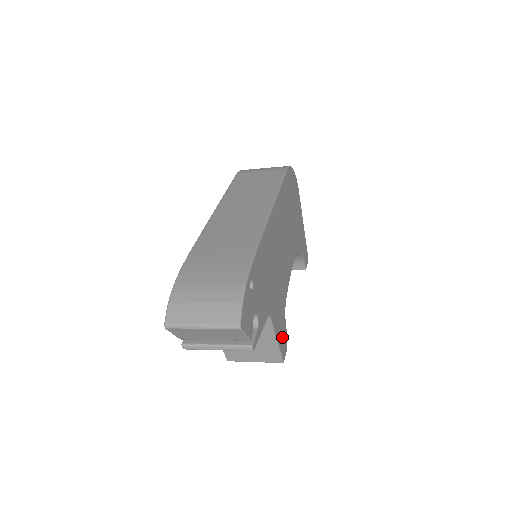
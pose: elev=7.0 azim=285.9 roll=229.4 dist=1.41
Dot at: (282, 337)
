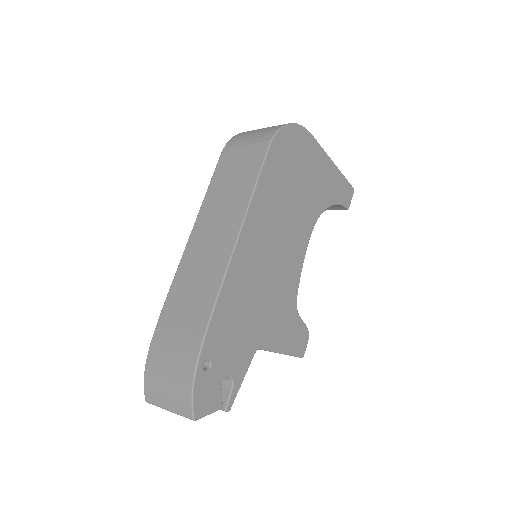
Dot at: (294, 339)
